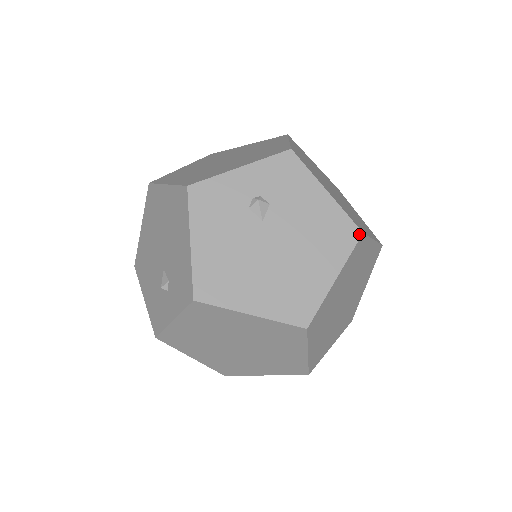
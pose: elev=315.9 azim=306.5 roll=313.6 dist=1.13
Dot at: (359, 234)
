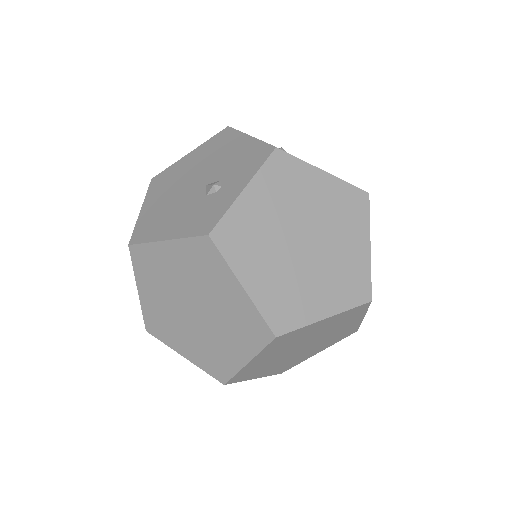
Dot at: occluded
